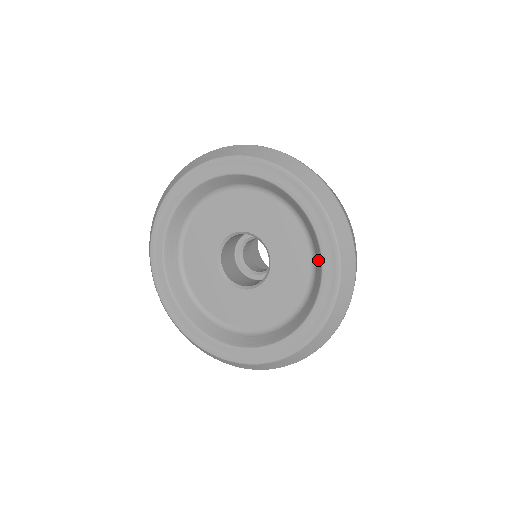
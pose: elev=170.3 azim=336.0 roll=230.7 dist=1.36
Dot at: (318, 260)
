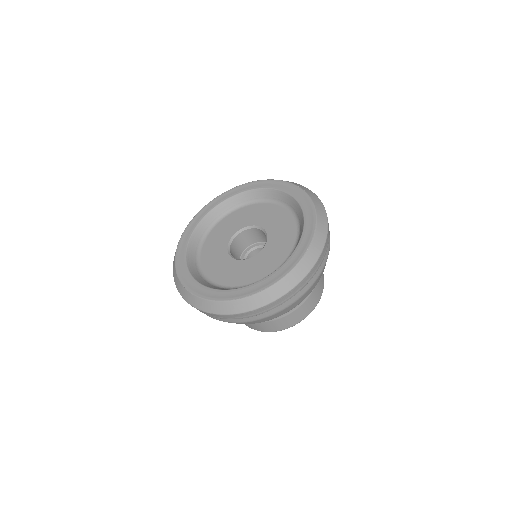
Dot at: occluded
